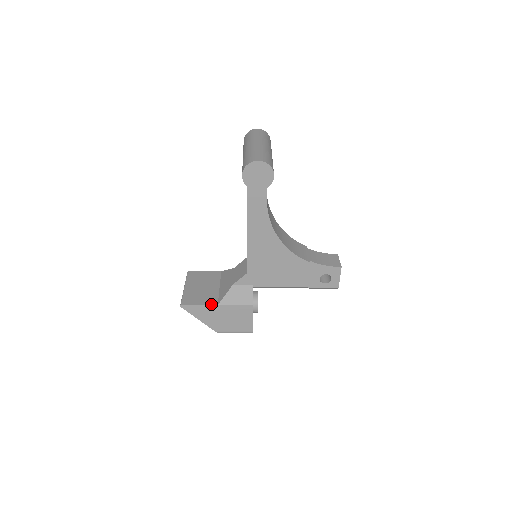
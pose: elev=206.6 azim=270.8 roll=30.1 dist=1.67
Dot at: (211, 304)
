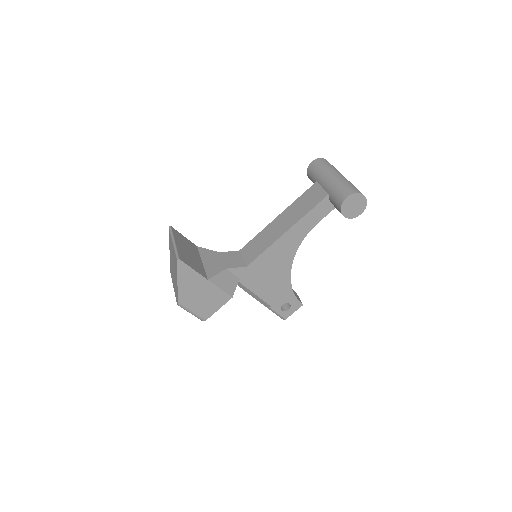
Dot at: (203, 275)
